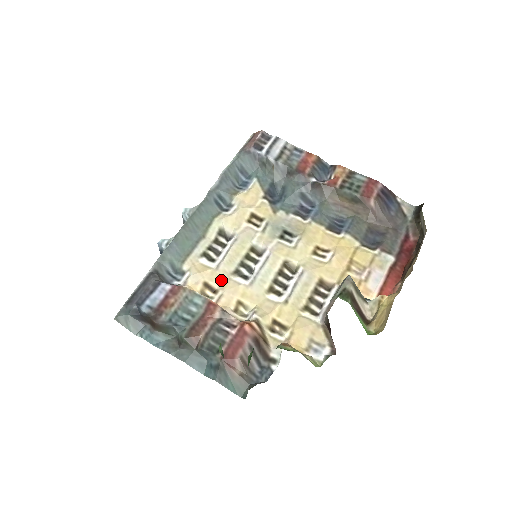
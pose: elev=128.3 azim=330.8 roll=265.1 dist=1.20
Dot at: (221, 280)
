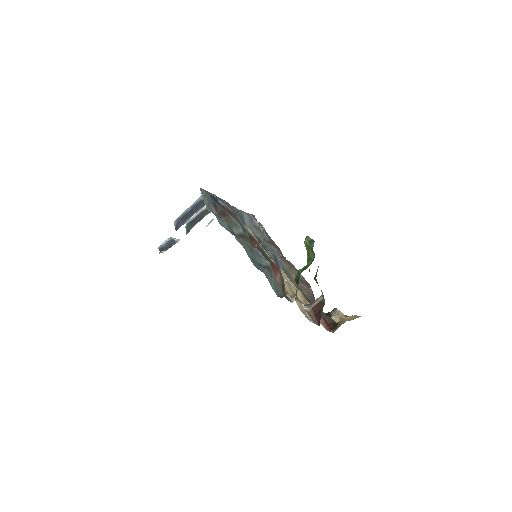
Dot at: occluded
